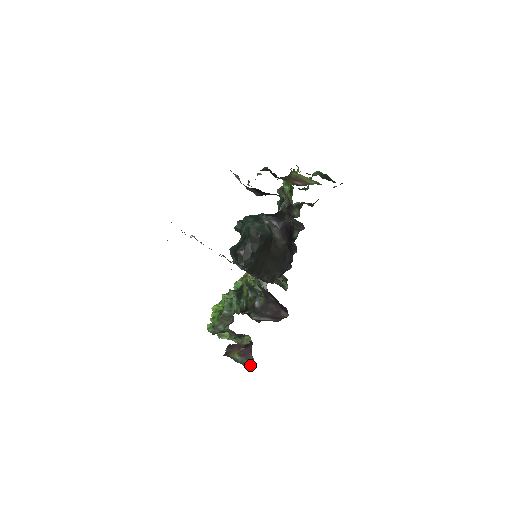
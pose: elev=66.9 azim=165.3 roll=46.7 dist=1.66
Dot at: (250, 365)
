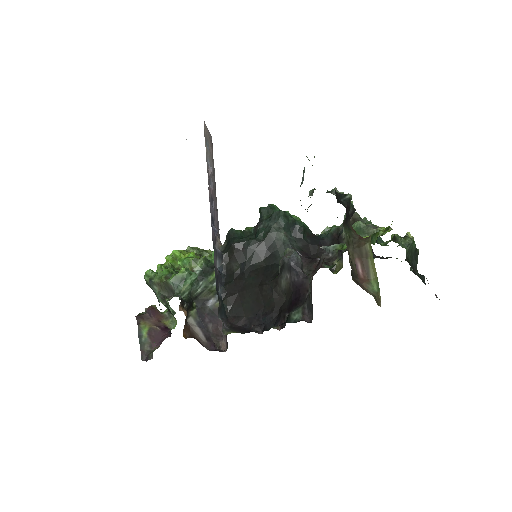
Dot at: (146, 357)
